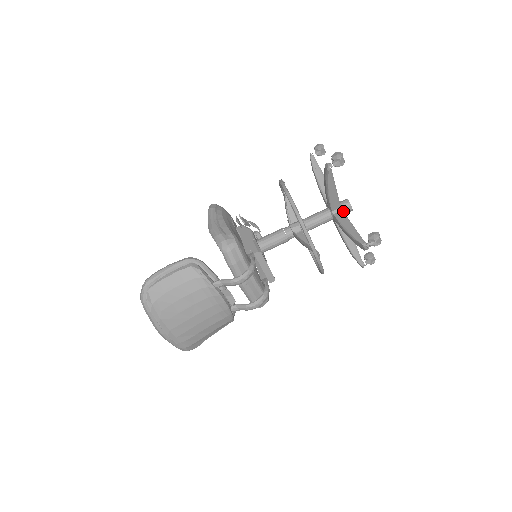
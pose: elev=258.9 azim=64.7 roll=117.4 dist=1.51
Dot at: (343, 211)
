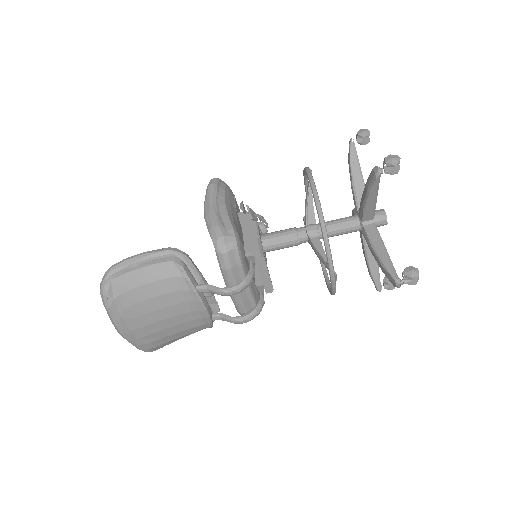
Dot at: (375, 224)
